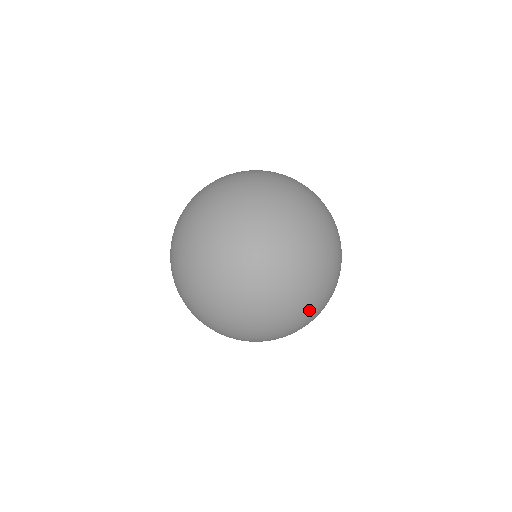
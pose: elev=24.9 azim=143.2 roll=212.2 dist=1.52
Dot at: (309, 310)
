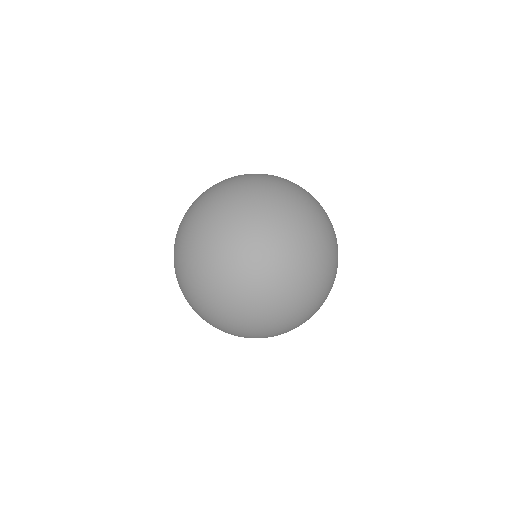
Dot at: (300, 298)
